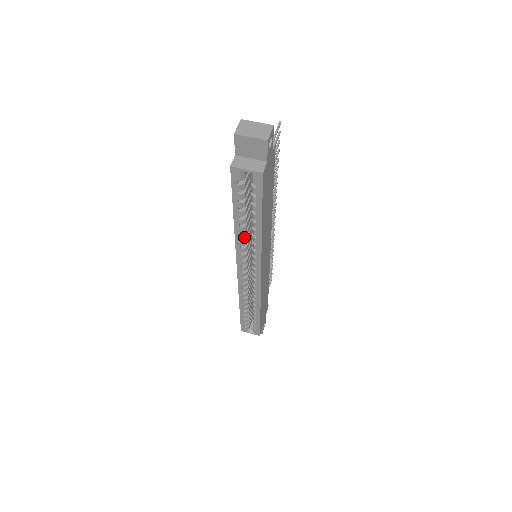
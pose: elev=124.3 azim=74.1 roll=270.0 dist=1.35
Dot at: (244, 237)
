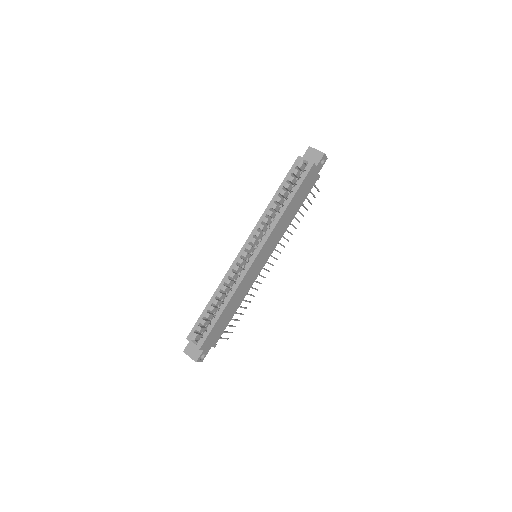
Dot at: (270, 214)
